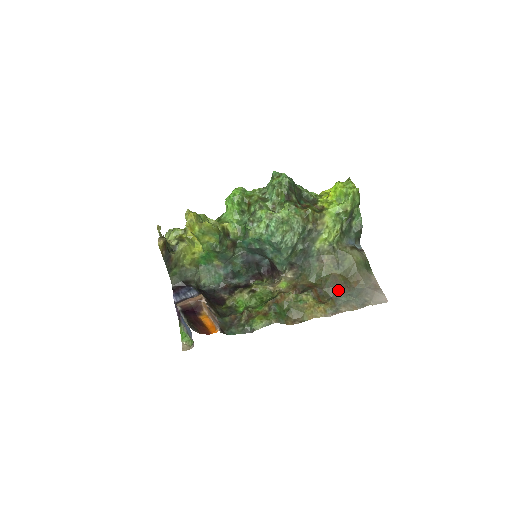
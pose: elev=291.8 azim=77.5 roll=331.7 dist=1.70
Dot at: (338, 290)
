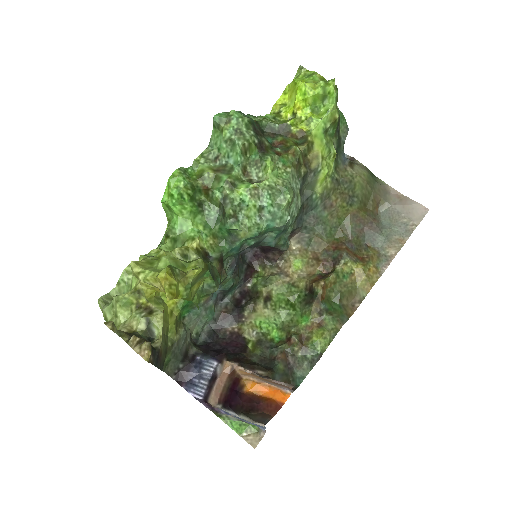
Dot at: (369, 231)
